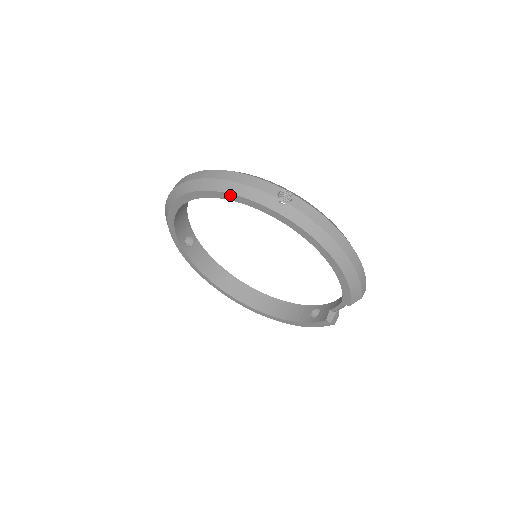
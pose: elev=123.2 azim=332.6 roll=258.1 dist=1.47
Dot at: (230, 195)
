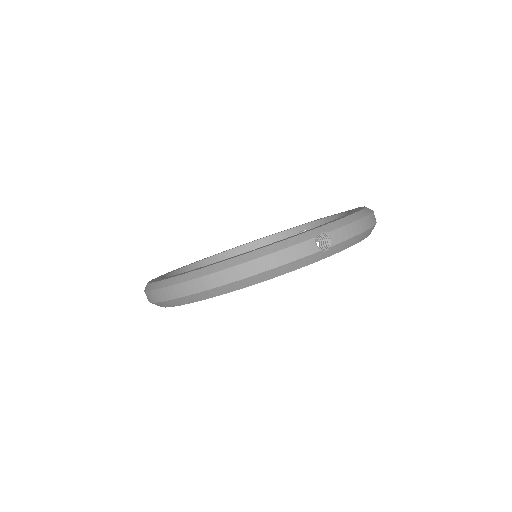
Dot at: occluded
